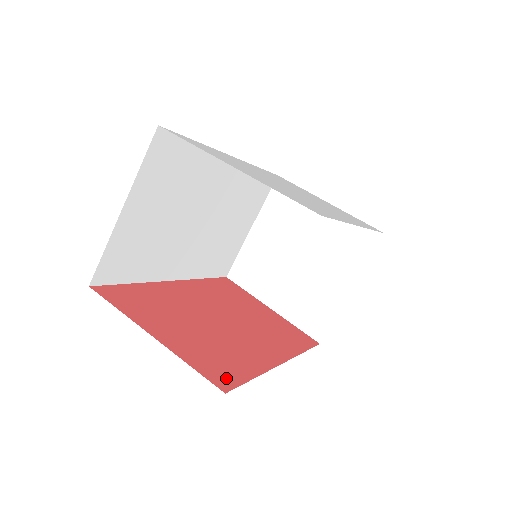
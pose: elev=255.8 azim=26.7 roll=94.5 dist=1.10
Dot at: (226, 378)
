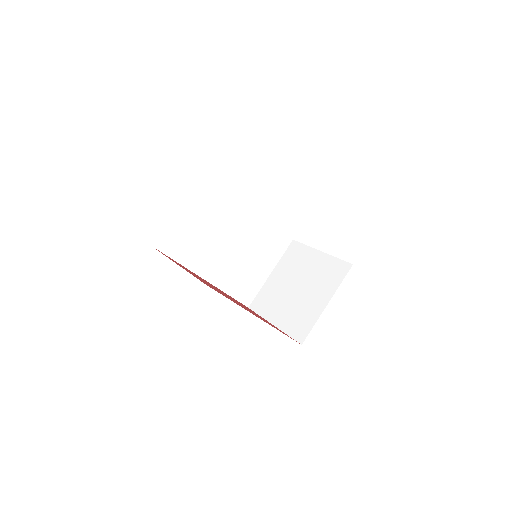
Dot at: occluded
